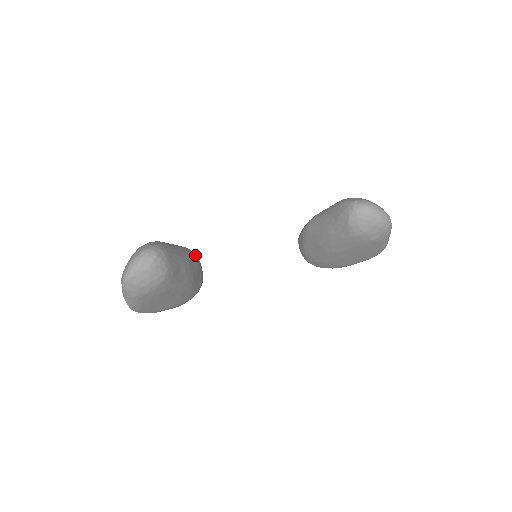
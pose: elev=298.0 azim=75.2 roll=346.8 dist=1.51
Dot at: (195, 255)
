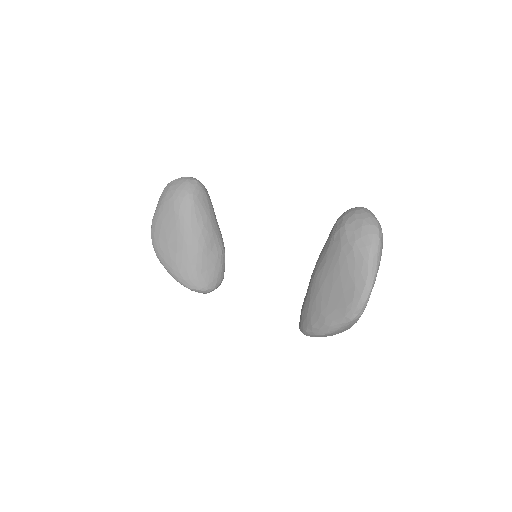
Dot at: (224, 253)
